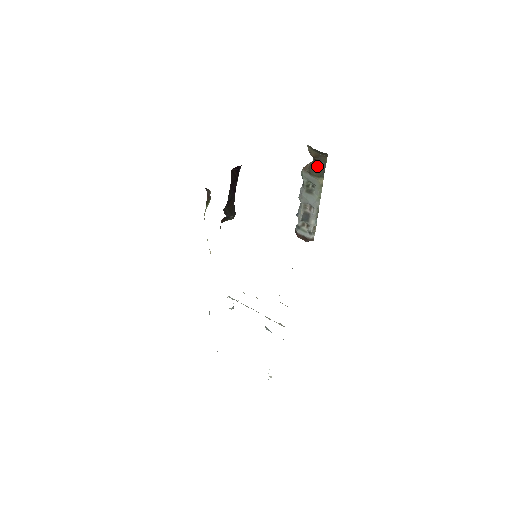
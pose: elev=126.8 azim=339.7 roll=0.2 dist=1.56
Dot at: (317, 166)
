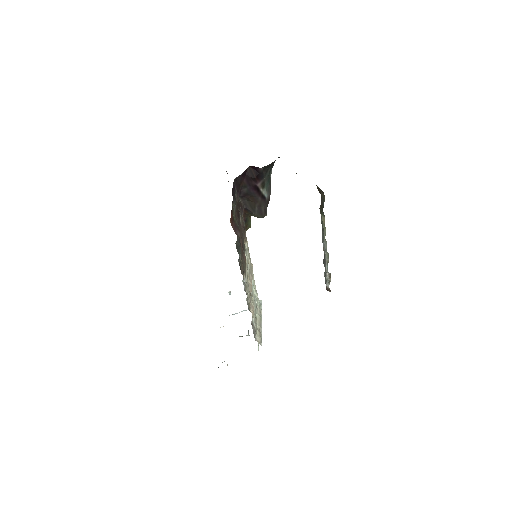
Dot at: (321, 202)
